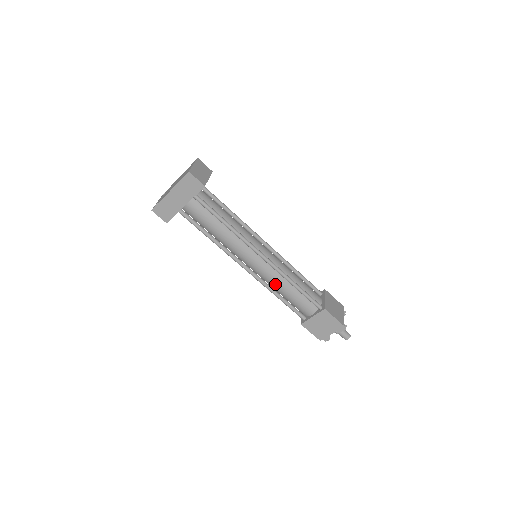
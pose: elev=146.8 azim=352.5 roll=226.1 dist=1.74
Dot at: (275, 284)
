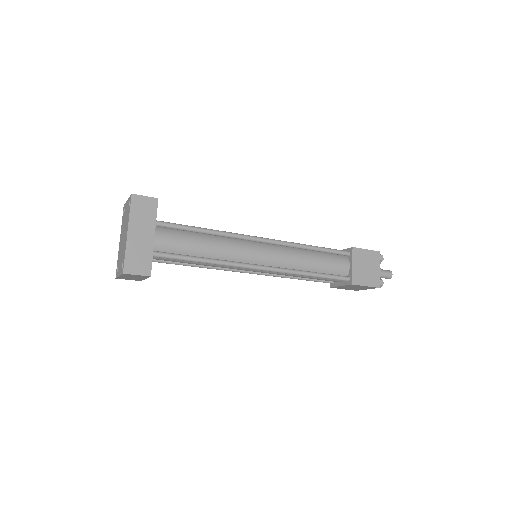
Dot at: (297, 262)
